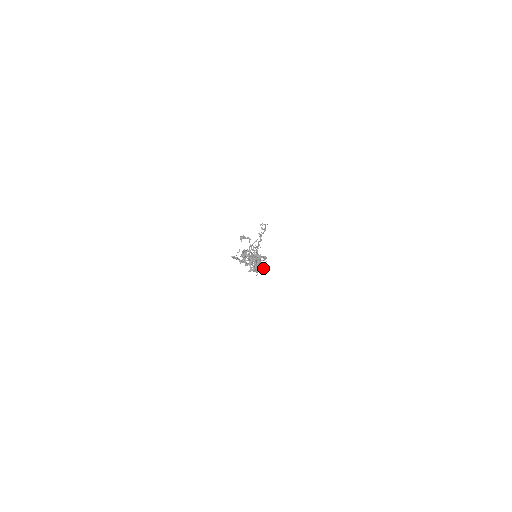
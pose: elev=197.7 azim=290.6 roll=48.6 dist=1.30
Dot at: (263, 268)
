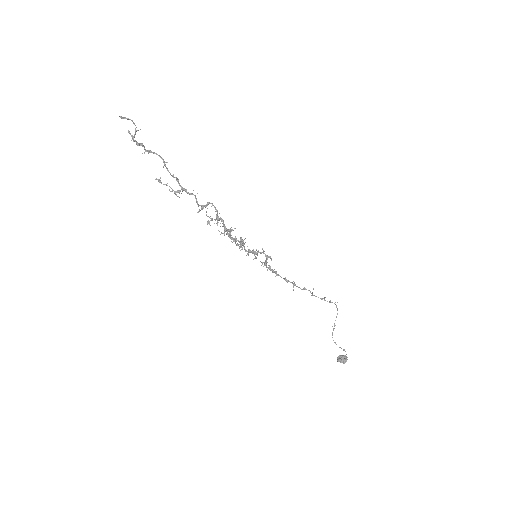
Dot at: (208, 202)
